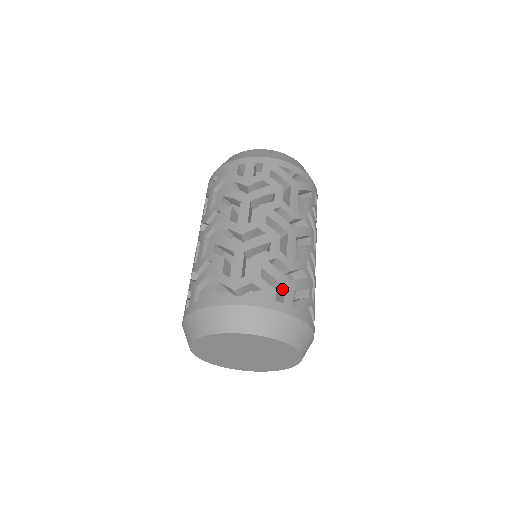
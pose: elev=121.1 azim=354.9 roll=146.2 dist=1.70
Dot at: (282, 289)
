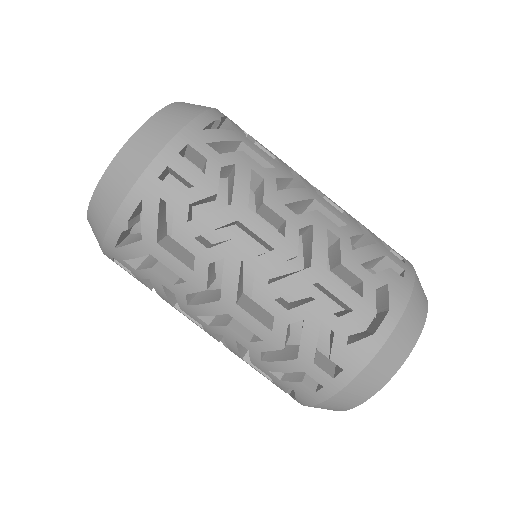
Dot at: (382, 260)
